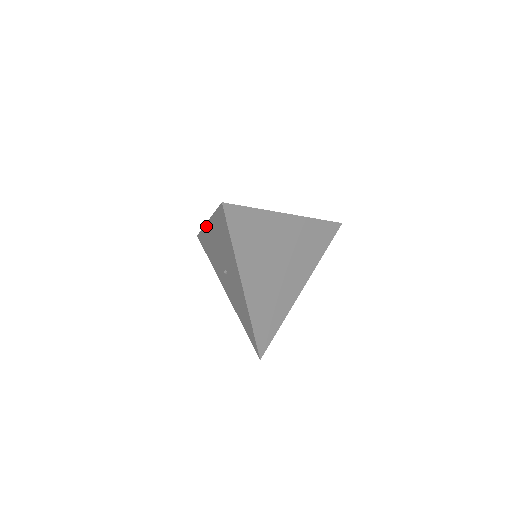
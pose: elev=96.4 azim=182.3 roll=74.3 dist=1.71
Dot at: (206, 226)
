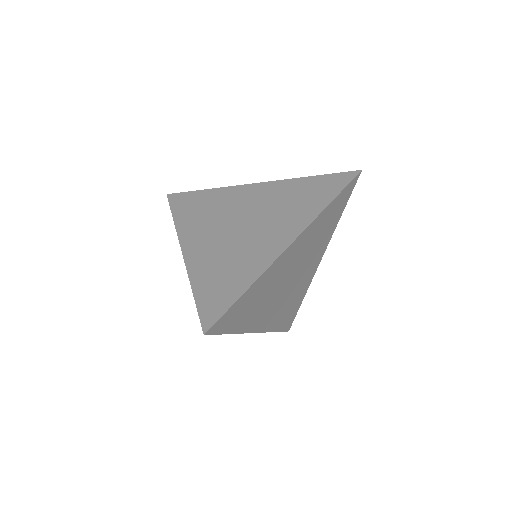
Dot at: occluded
